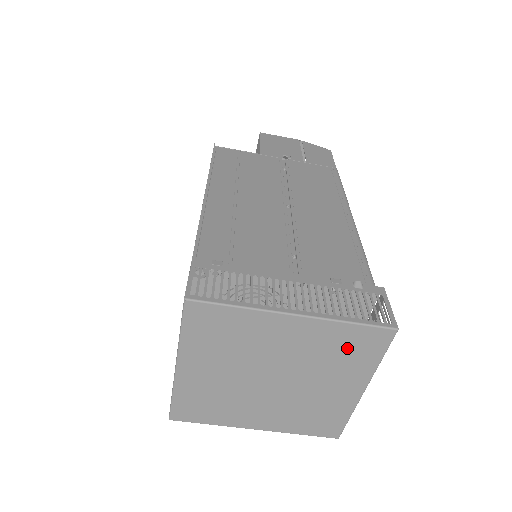
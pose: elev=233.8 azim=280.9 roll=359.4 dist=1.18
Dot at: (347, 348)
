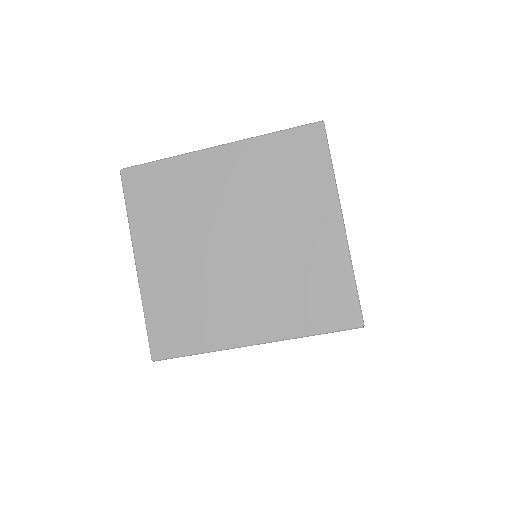
Dot at: (287, 166)
